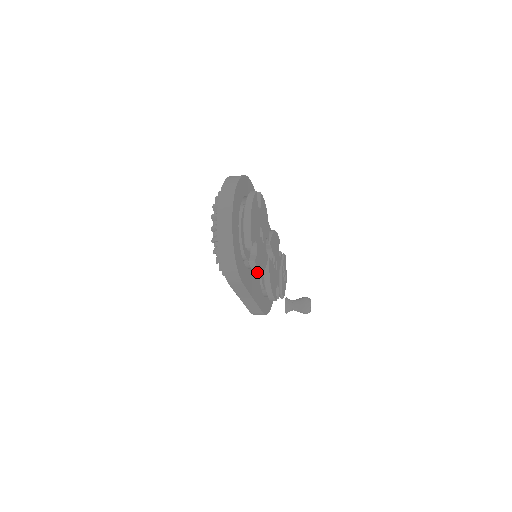
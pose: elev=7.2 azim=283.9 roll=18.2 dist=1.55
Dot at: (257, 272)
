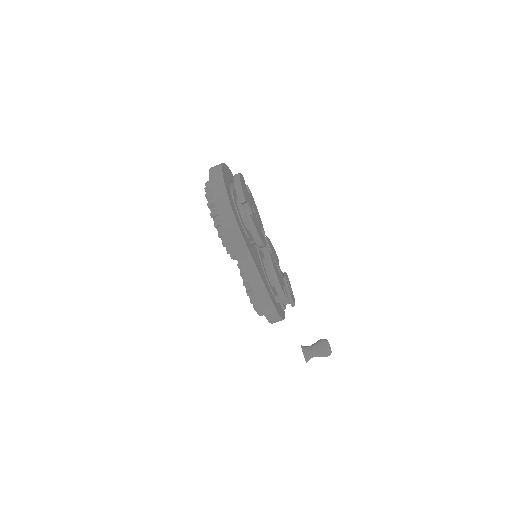
Dot at: (256, 236)
